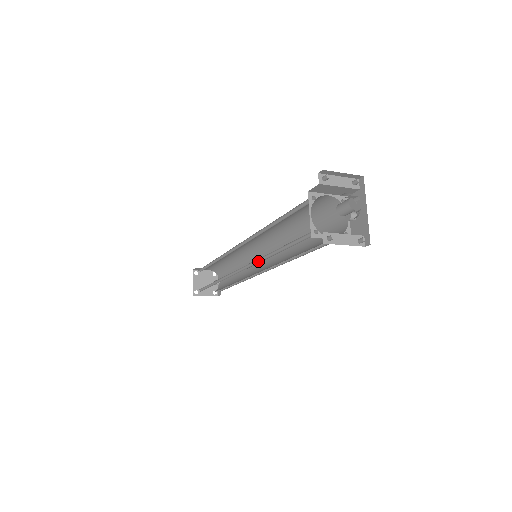
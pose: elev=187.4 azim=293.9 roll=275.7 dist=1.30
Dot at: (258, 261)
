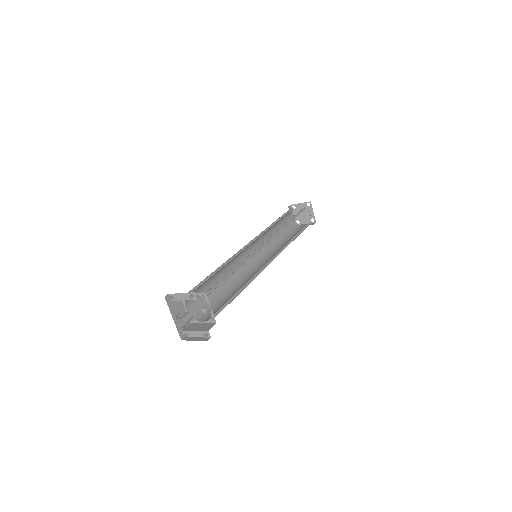
Dot at: (240, 275)
